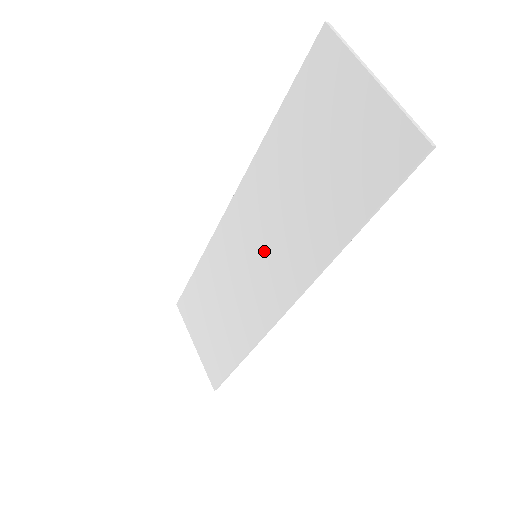
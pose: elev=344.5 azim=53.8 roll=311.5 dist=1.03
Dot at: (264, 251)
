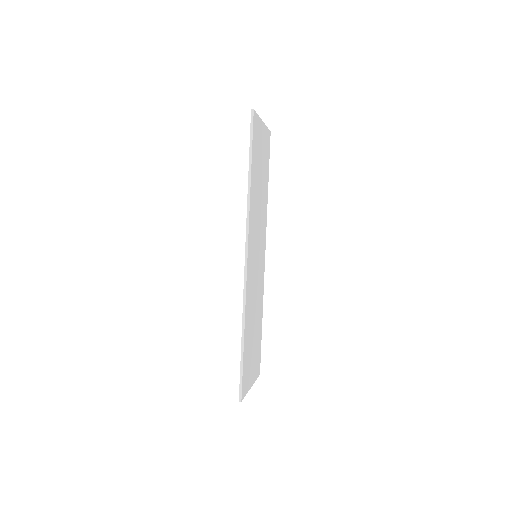
Dot at: occluded
